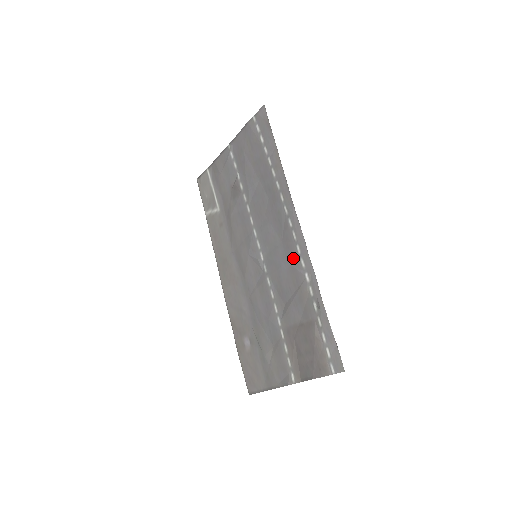
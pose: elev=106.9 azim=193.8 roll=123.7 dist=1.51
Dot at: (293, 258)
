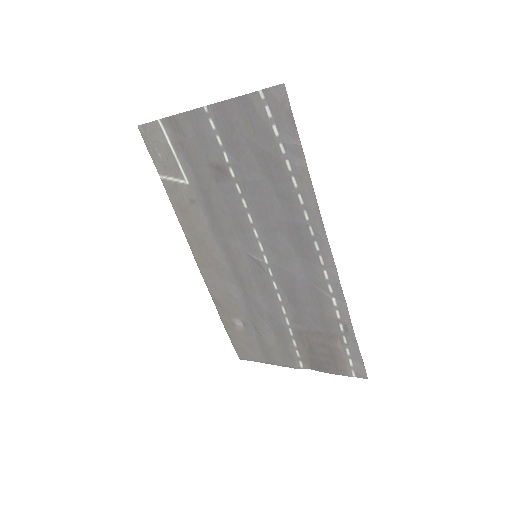
Dot at: (316, 280)
